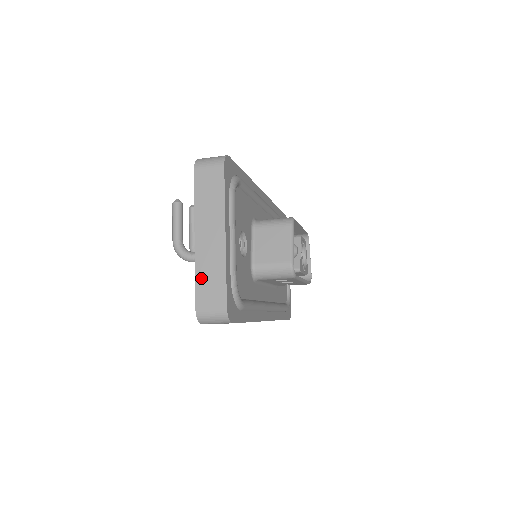
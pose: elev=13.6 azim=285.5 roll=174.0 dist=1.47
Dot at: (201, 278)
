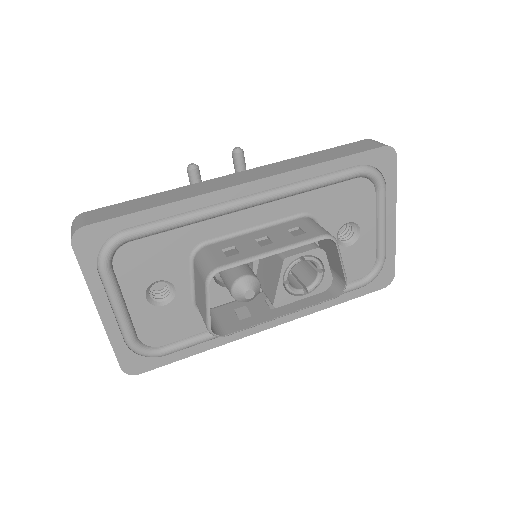
Dot at: occluded
